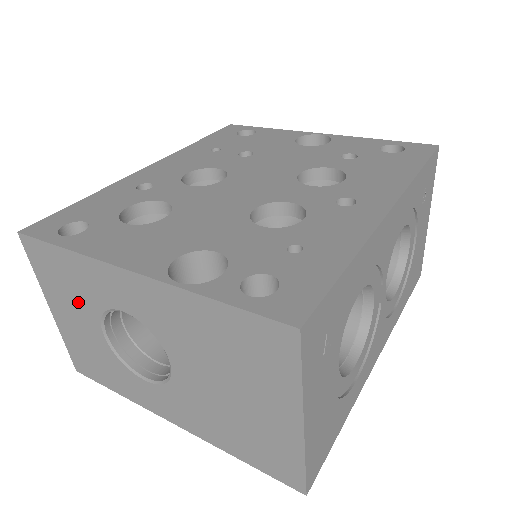
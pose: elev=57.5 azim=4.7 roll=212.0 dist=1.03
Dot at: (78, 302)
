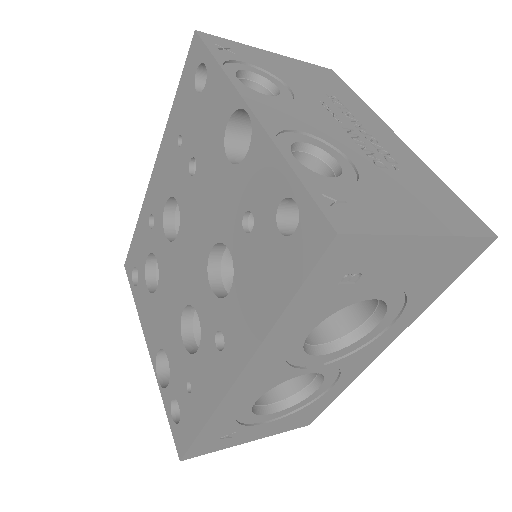
Dot at: occluded
